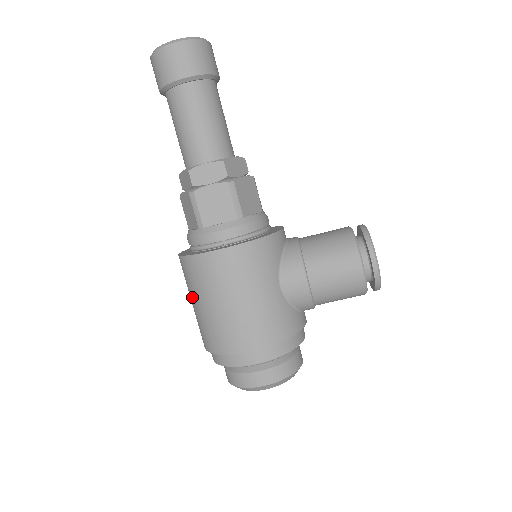
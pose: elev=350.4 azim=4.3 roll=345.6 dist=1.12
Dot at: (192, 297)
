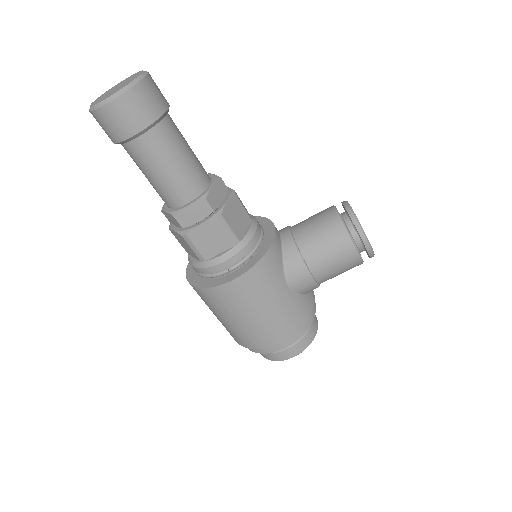
Dot at: occluded
